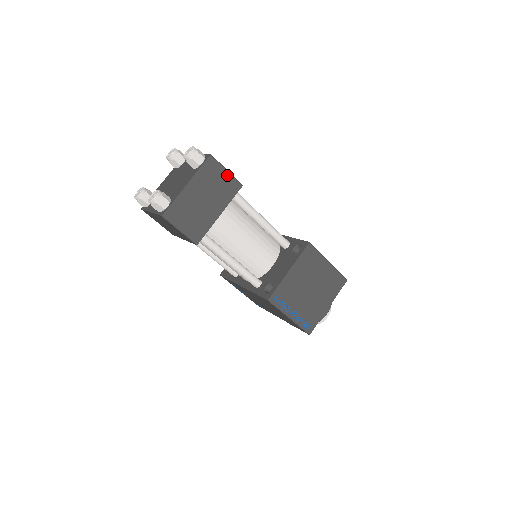
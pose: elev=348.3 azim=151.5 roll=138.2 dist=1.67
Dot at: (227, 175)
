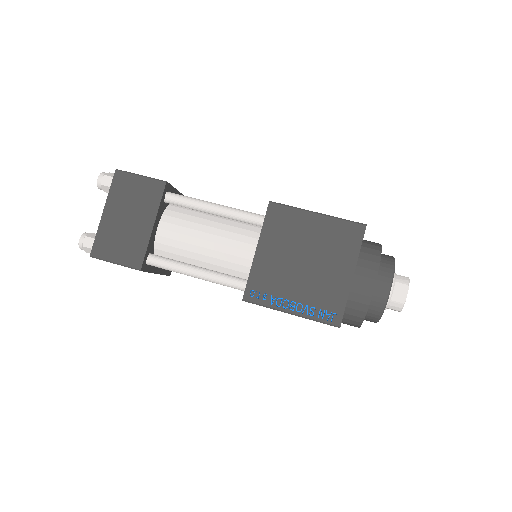
Dot at: (143, 180)
